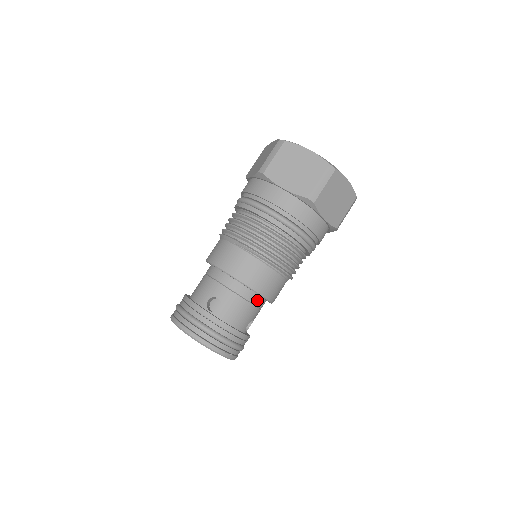
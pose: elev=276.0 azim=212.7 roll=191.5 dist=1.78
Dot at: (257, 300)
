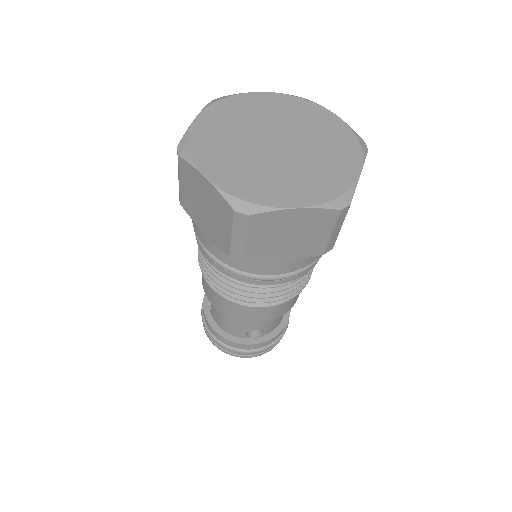
Dot at: occluded
